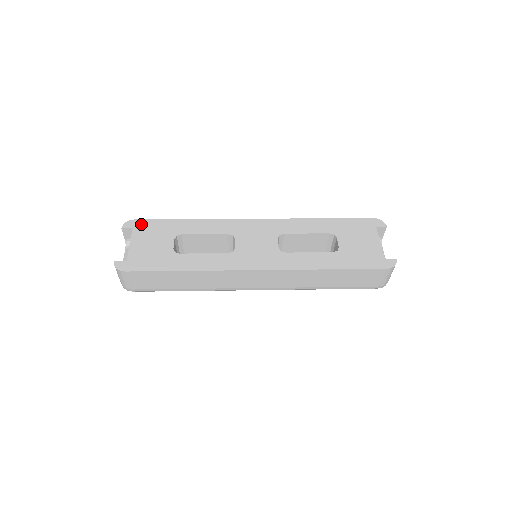
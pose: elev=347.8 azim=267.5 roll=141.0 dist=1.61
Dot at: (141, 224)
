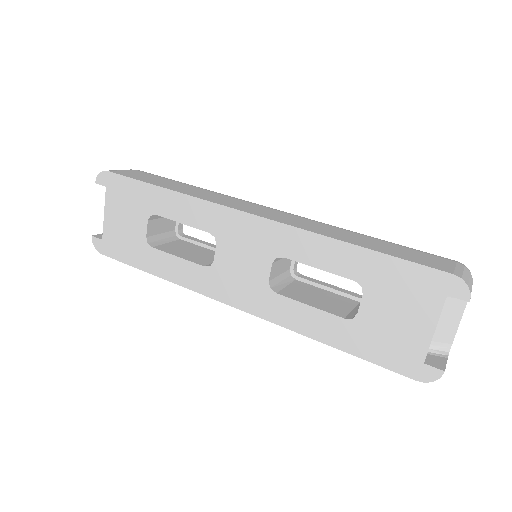
Dot at: (114, 182)
